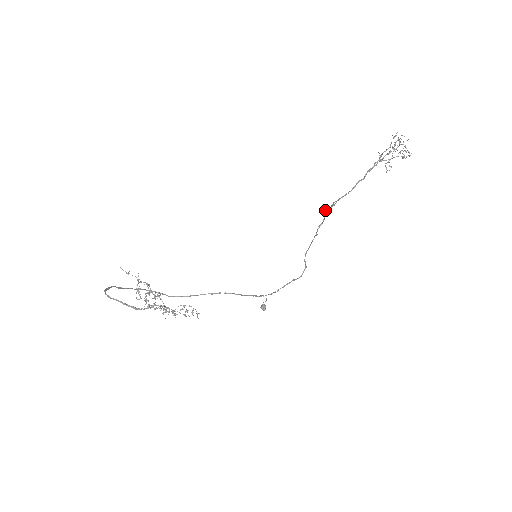
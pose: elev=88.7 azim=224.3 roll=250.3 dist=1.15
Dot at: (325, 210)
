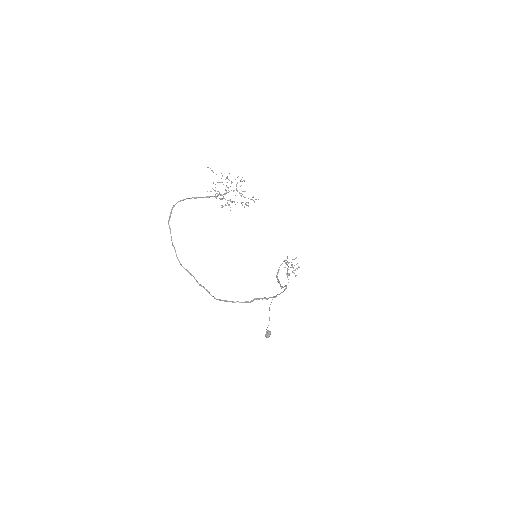
Dot at: (276, 275)
